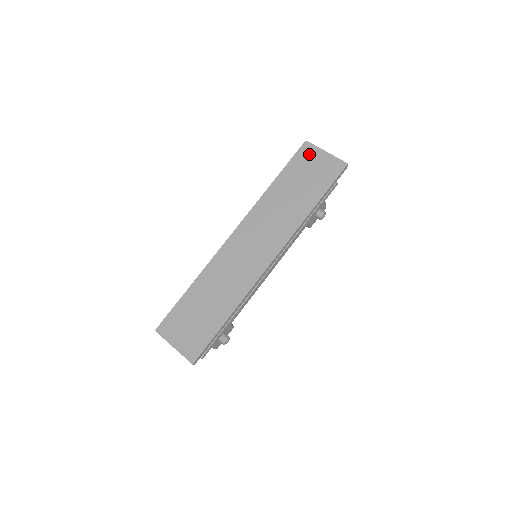
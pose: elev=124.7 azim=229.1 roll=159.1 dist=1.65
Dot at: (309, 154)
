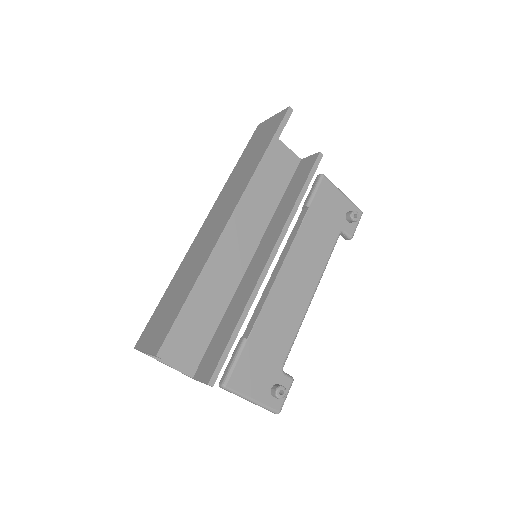
Dot at: (260, 129)
